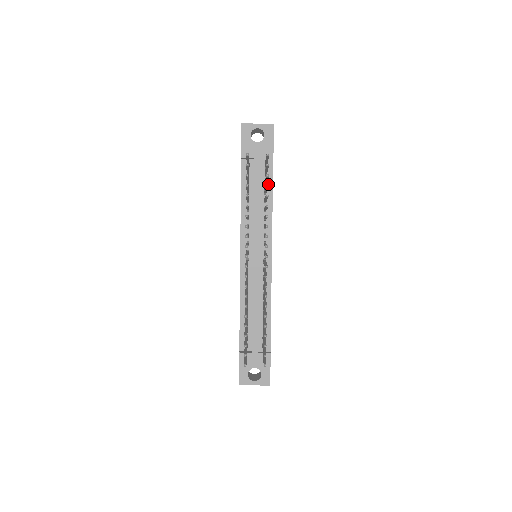
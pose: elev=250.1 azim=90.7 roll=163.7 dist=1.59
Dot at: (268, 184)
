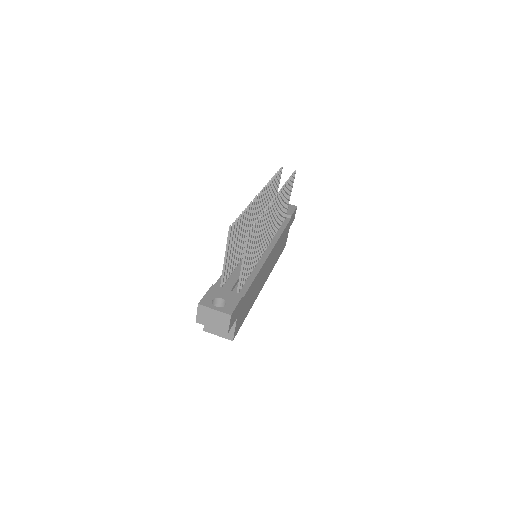
Dot at: occluded
